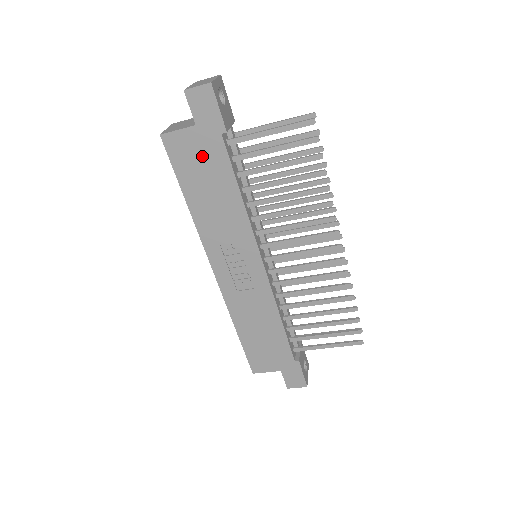
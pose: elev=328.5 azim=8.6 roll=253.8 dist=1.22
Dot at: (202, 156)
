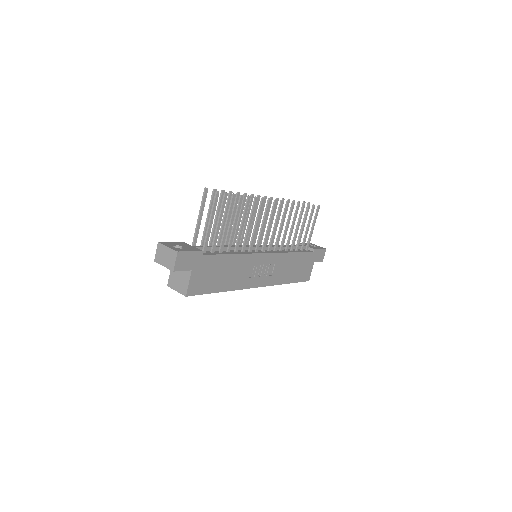
Dot at: (207, 272)
